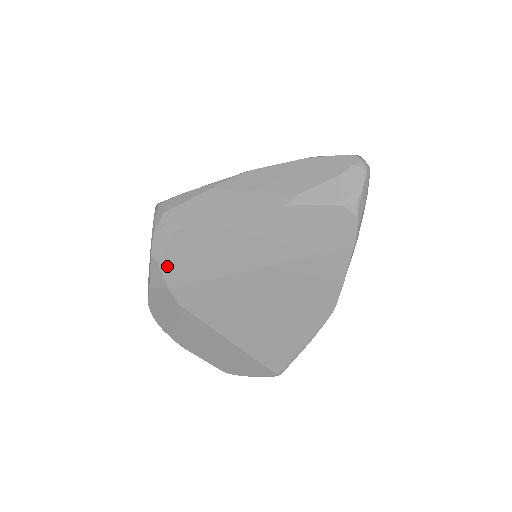
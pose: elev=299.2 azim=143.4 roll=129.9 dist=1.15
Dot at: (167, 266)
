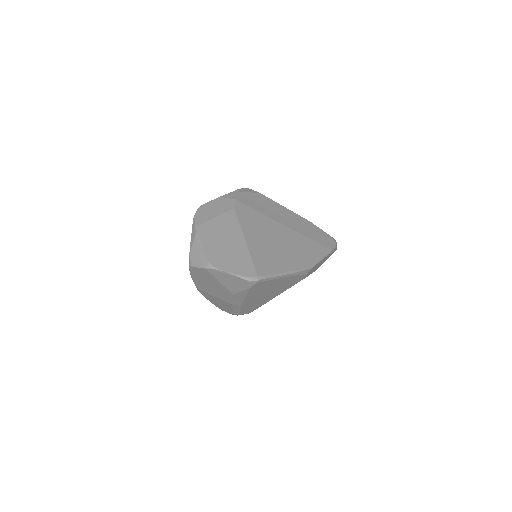
Dot at: (244, 195)
